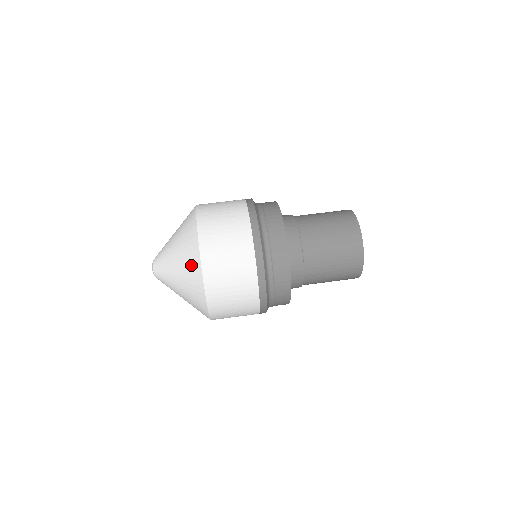
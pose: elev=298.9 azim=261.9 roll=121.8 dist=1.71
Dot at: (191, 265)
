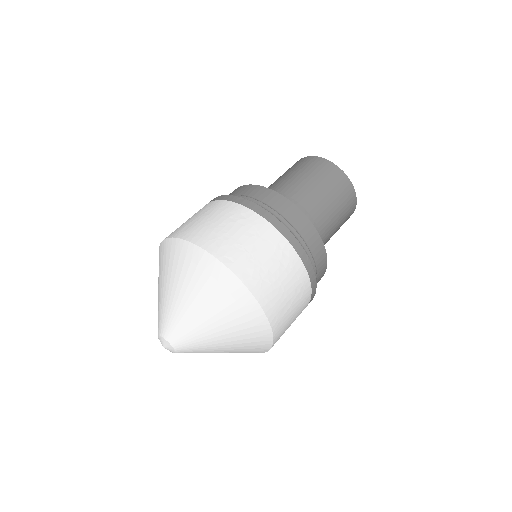
Dot at: (255, 337)
